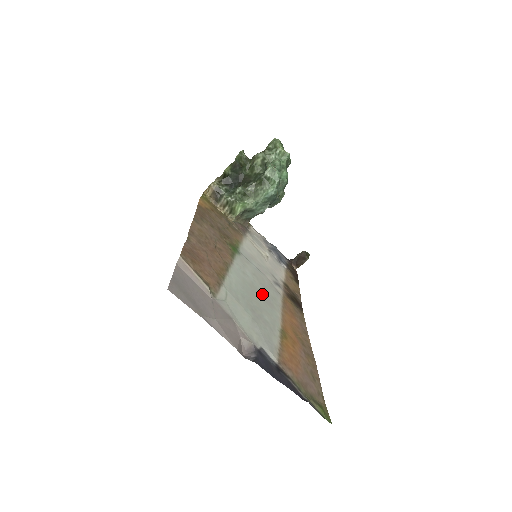
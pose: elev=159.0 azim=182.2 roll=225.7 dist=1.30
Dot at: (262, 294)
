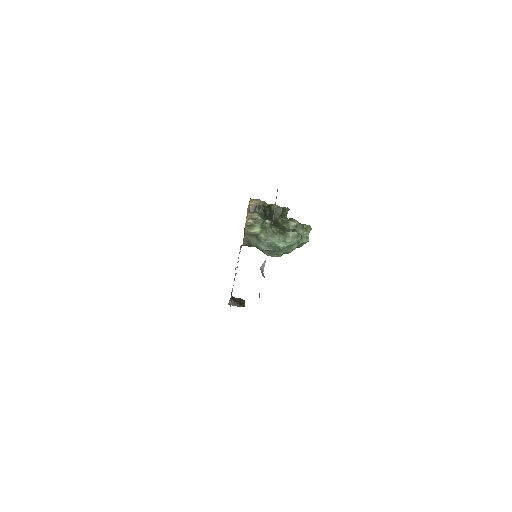
Dot at: occluded
